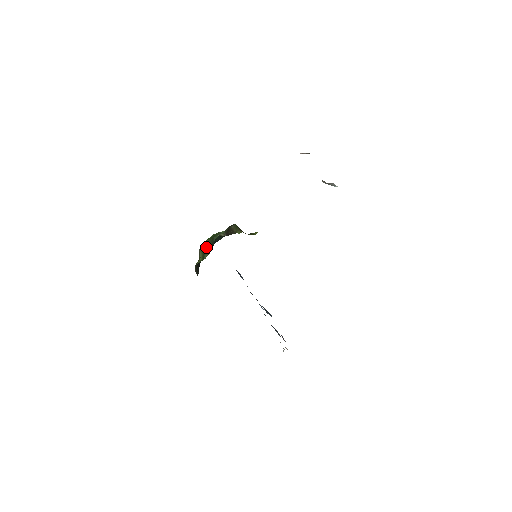
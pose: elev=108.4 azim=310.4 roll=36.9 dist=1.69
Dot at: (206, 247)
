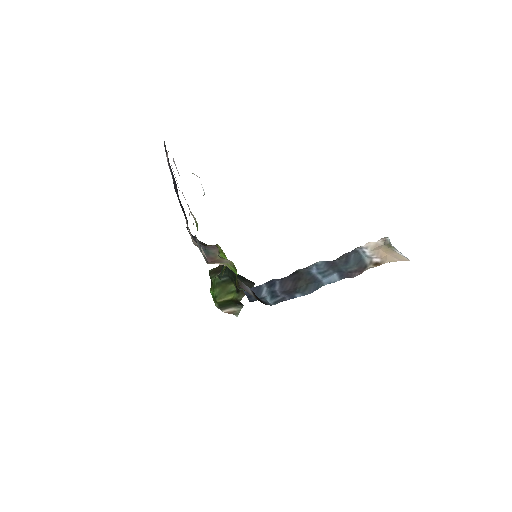
Dot at: (223, 290)
